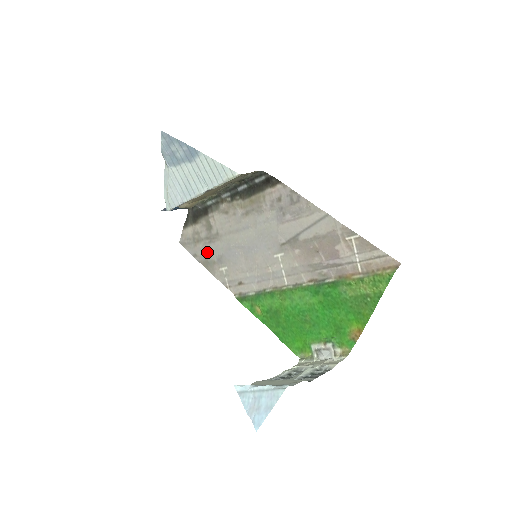
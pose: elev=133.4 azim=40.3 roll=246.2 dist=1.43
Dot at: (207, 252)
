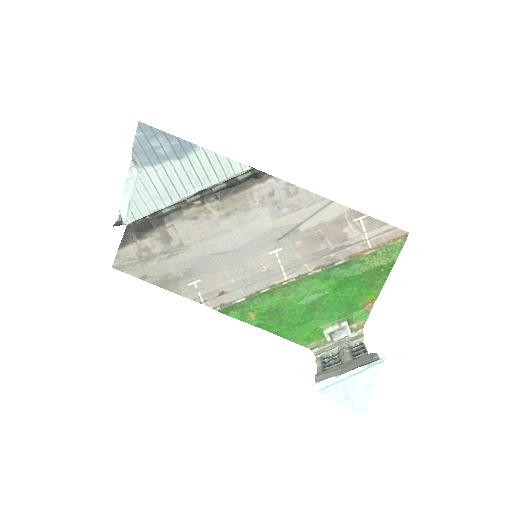
Dot at: (166, 269)
